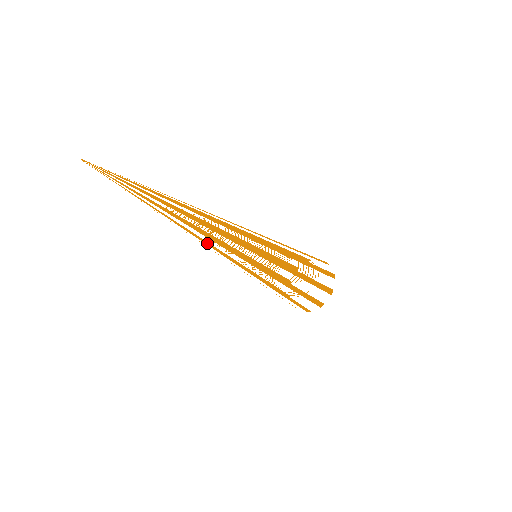
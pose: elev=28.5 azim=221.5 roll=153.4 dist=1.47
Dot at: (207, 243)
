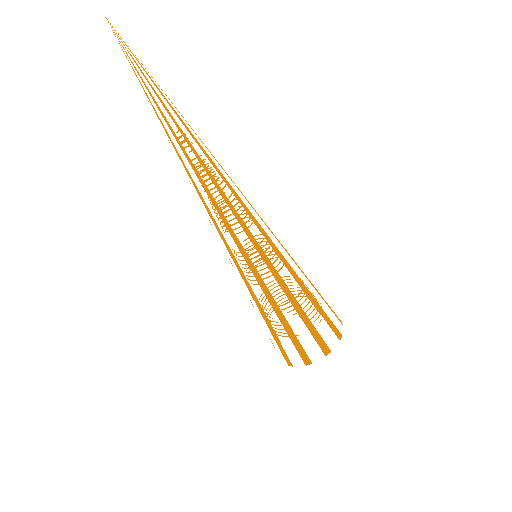
Dot at: (202, 198)
